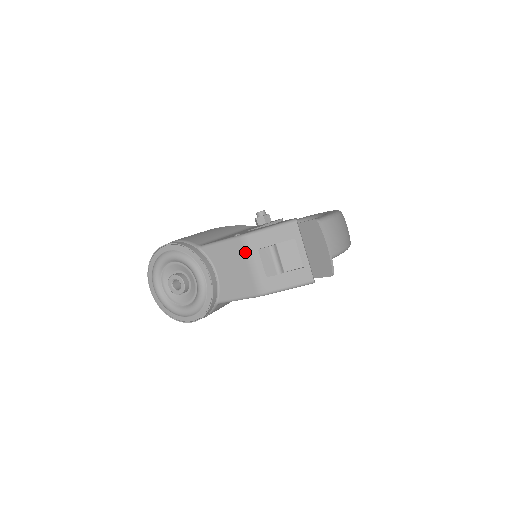
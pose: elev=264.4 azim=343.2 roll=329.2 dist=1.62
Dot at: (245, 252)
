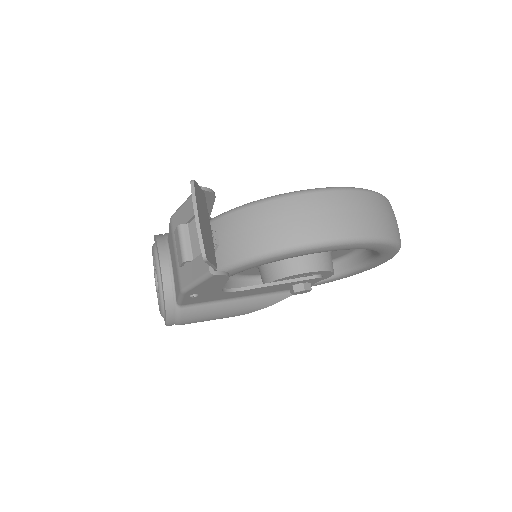
Dot at: (172, 237)
